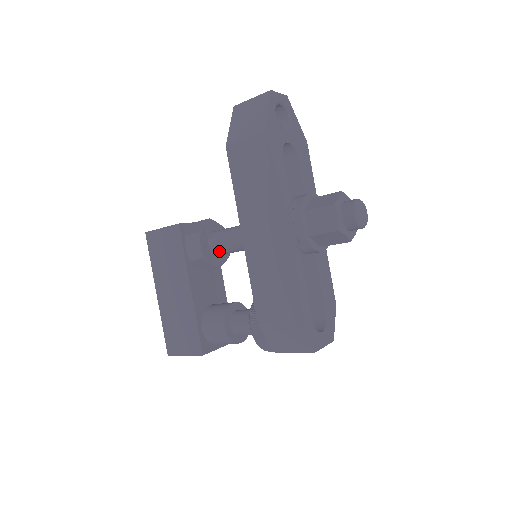
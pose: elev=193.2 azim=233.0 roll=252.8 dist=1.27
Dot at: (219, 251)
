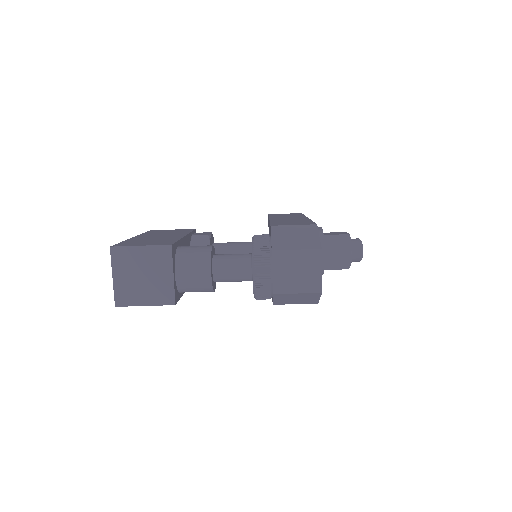
Dot at: (221, 247)
